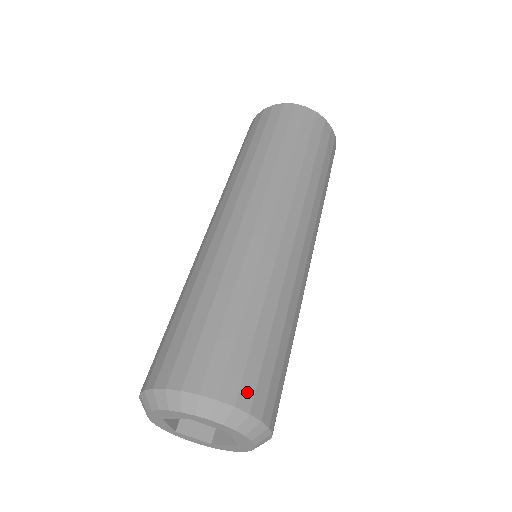
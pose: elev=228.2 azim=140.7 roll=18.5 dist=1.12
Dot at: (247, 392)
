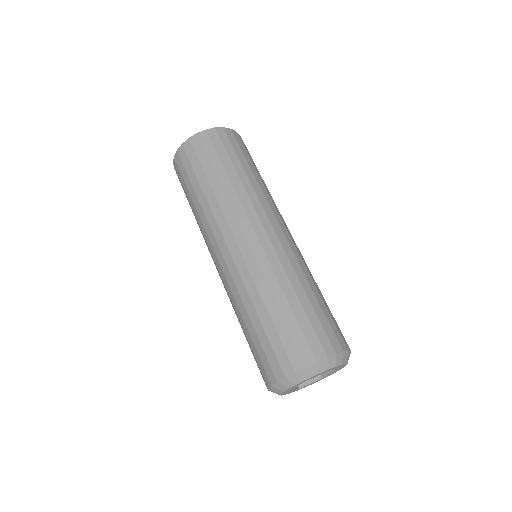
Dot at: occluded
